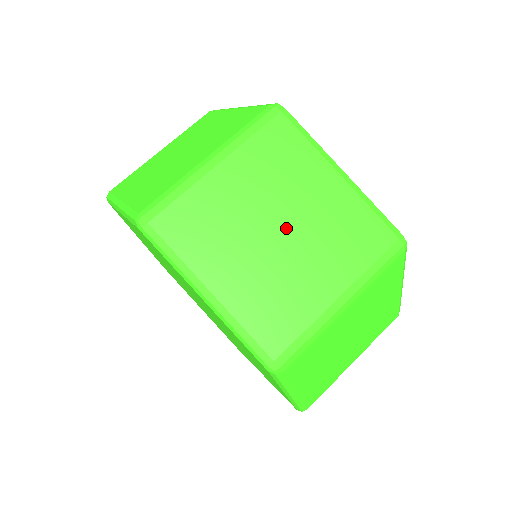
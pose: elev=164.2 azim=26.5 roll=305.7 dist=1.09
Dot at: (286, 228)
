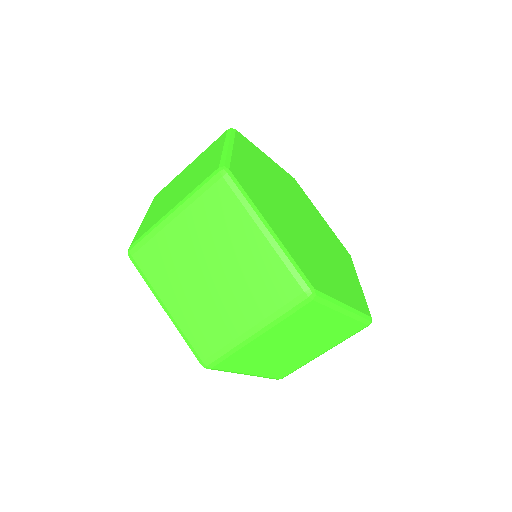
Dot at: (218, 271)
